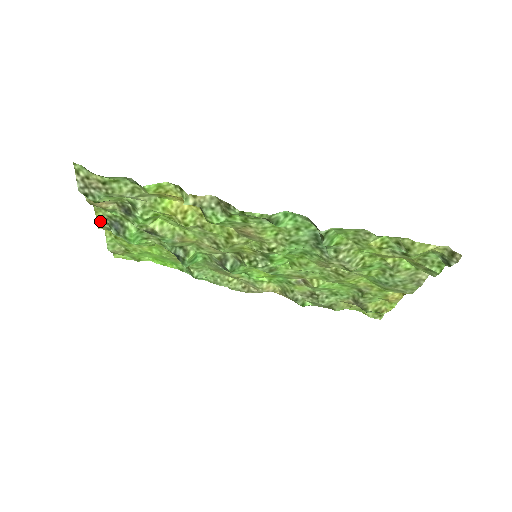
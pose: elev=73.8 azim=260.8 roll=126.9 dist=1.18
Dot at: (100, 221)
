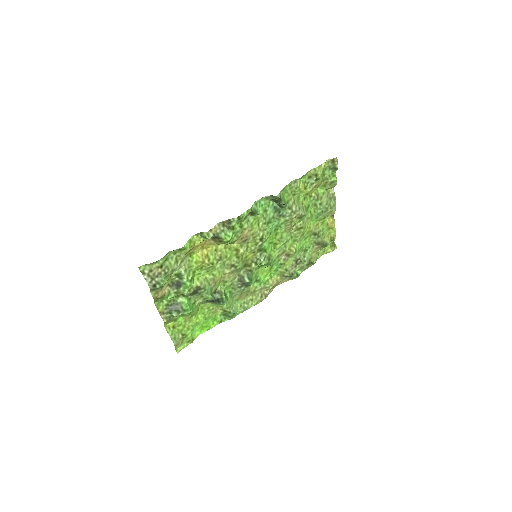
Dot at: (163, 315)
